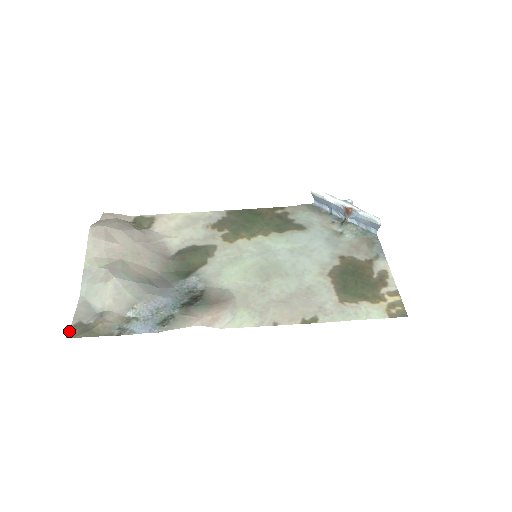
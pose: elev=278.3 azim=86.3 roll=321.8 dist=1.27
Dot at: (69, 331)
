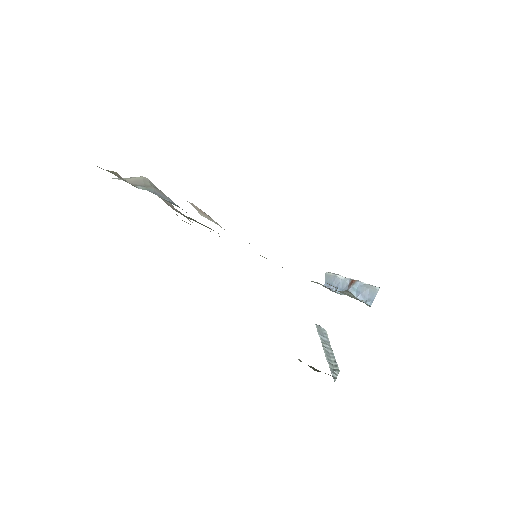
Dot at: occluded
